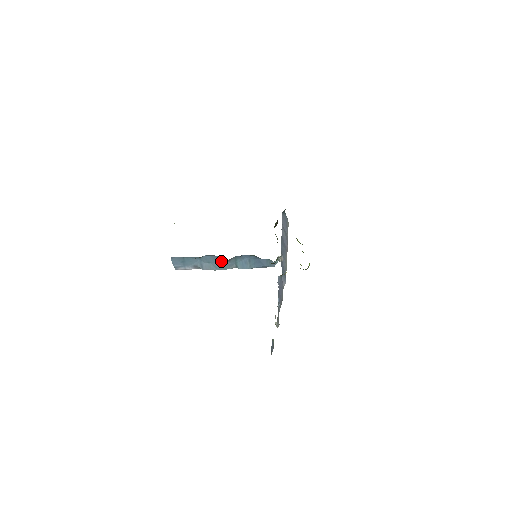
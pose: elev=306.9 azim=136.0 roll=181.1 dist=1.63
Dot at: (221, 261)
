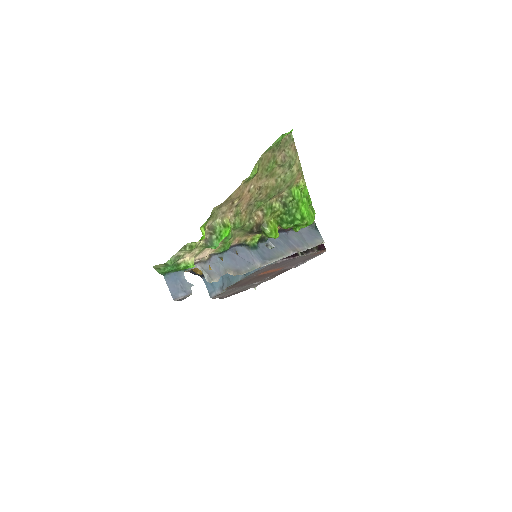
Dot at: occluded
